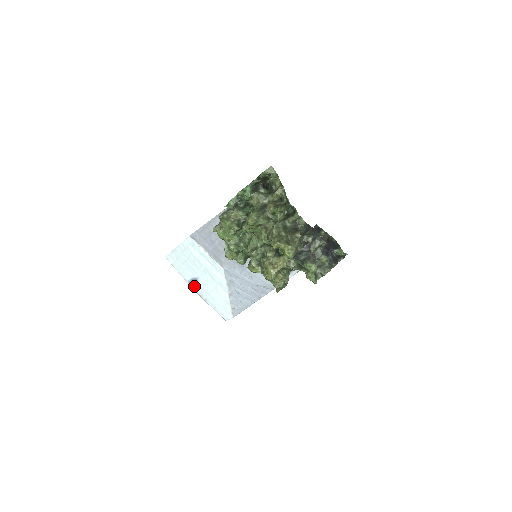
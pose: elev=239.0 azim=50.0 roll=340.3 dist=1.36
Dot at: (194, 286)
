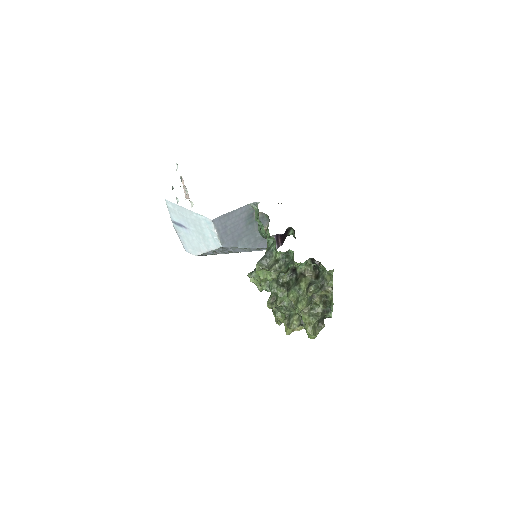
Dot at: (177, 226)
